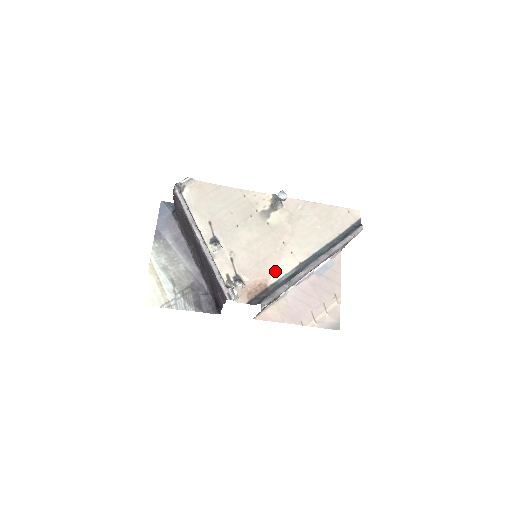
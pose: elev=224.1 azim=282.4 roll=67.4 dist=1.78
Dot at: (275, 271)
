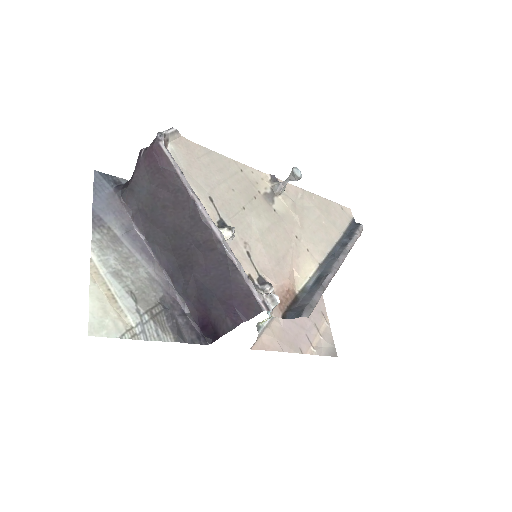
Dot at: (298, 273)
